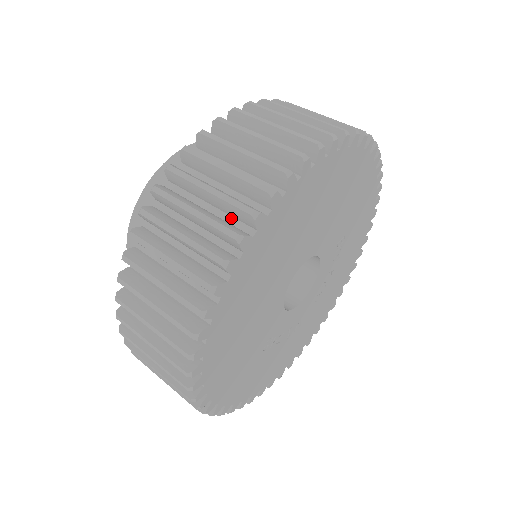
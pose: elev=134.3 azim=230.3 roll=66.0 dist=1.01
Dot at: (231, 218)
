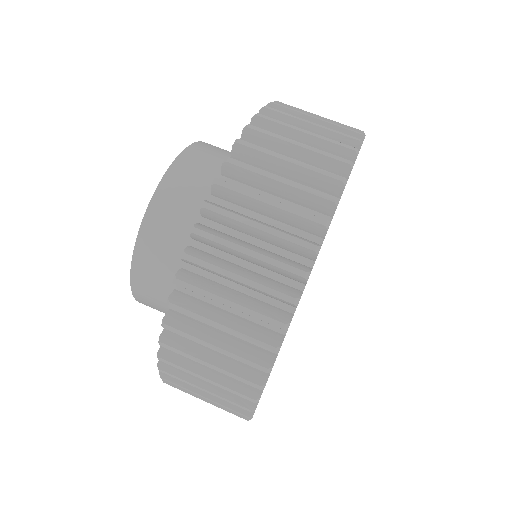
Dot at: occluded
